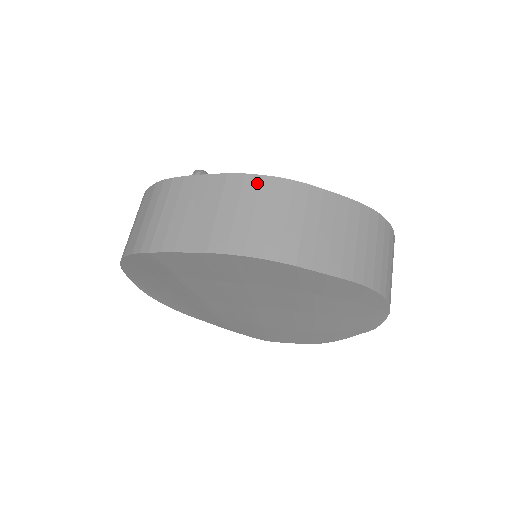
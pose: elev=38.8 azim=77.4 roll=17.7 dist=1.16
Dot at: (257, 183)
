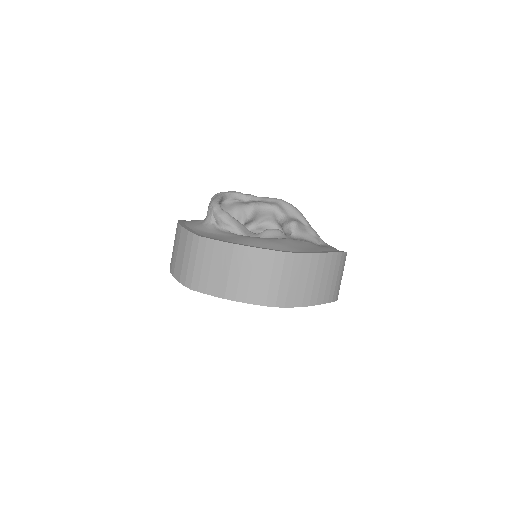
Dot at: (253, 254)
